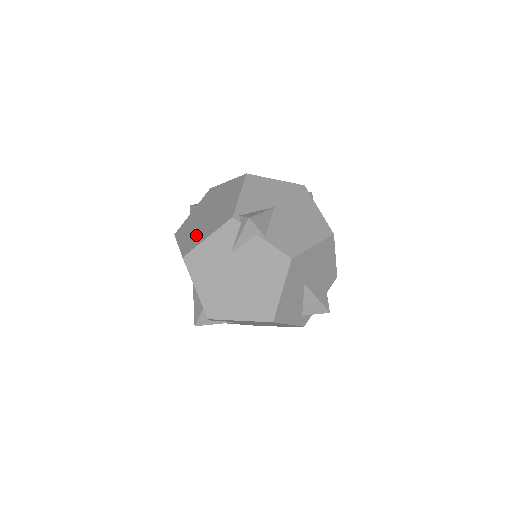
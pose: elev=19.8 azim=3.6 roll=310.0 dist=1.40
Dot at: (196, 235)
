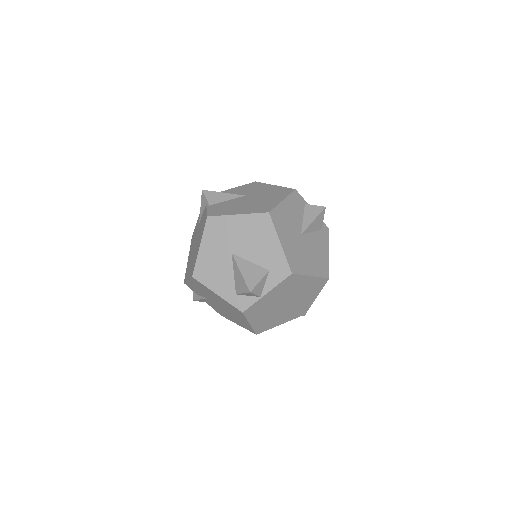
Dot at: occluded
